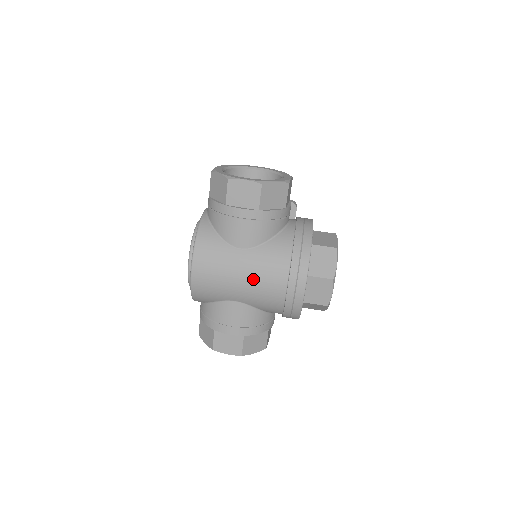
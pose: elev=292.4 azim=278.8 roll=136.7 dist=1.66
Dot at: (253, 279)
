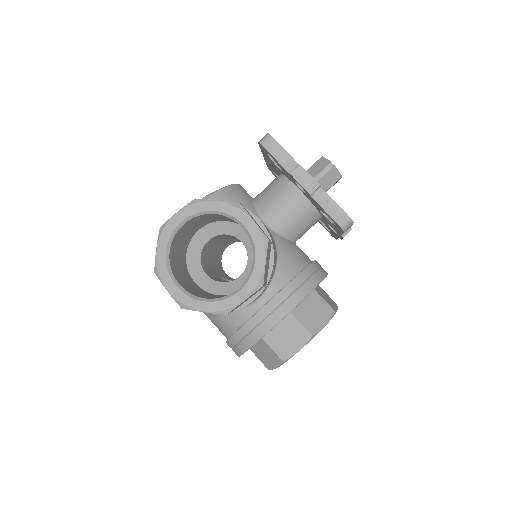
Dot at: occluded
